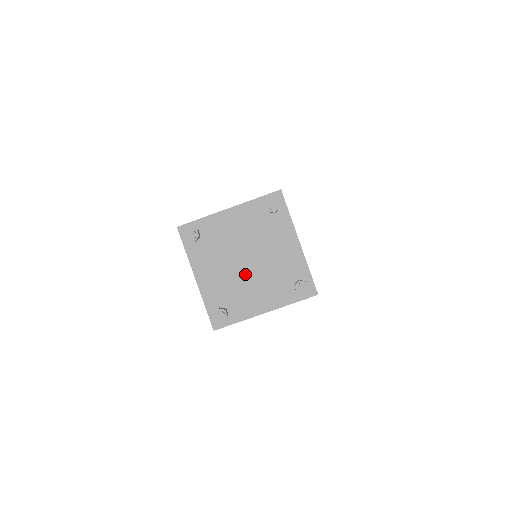
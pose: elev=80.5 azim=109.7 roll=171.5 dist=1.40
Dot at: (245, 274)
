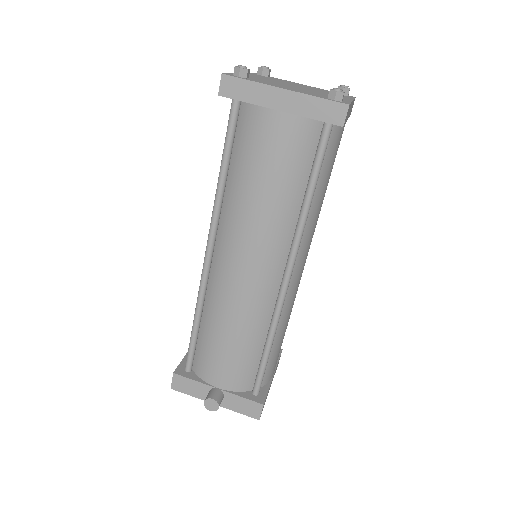
Dot at: (286, 85)
